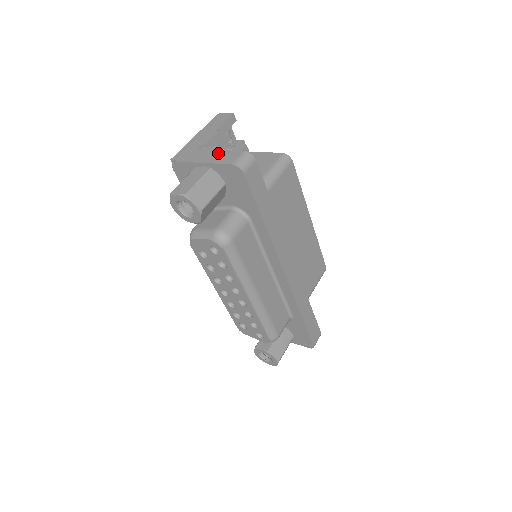
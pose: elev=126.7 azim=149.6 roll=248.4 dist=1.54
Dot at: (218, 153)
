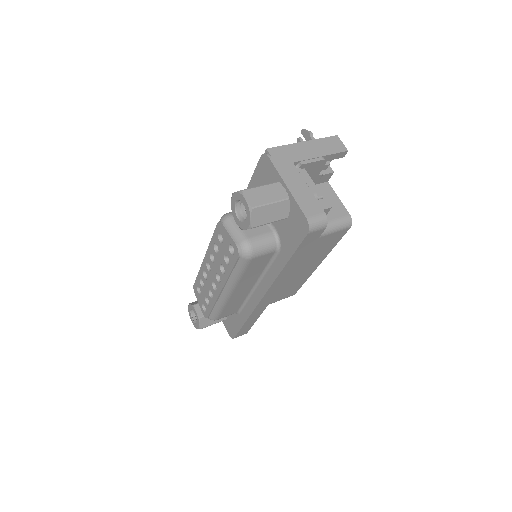
Dot at: (306, 190)
